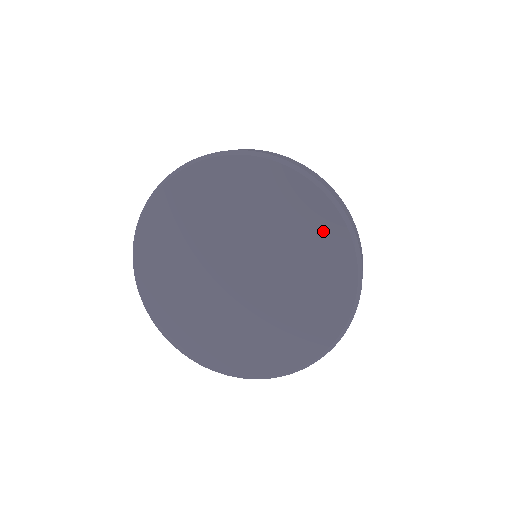
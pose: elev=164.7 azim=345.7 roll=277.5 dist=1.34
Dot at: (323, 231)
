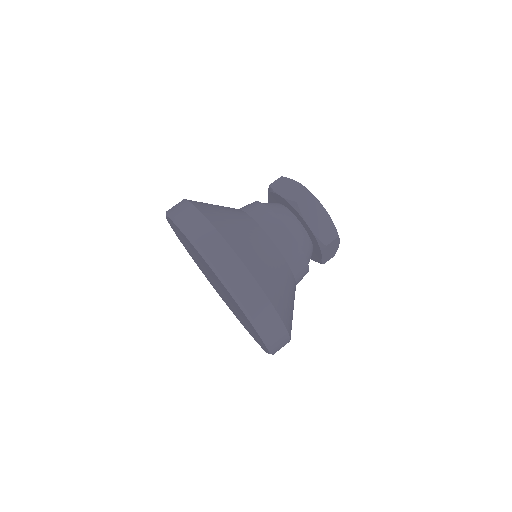
Dot at: (234, 302)
